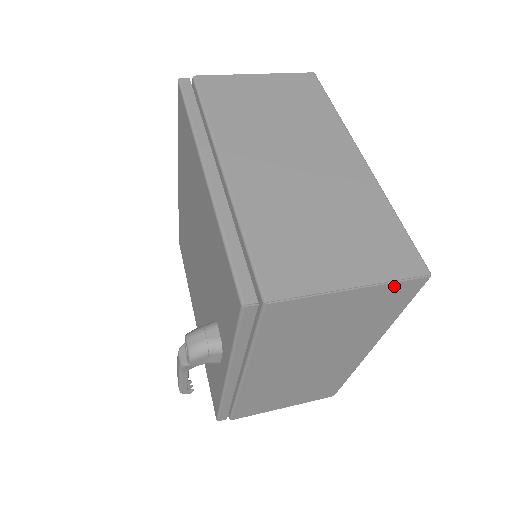
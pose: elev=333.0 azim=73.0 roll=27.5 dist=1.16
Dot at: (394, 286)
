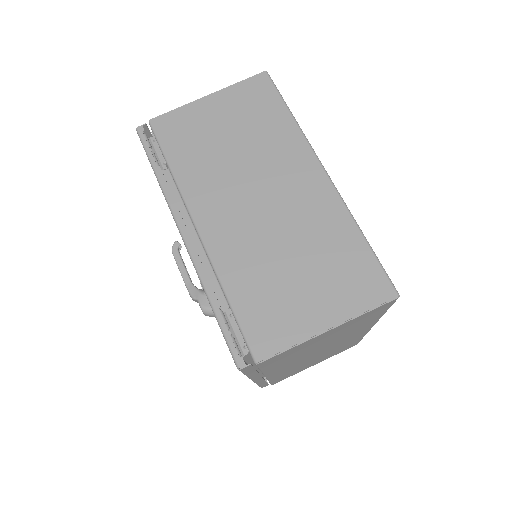
Dot at: occluded
